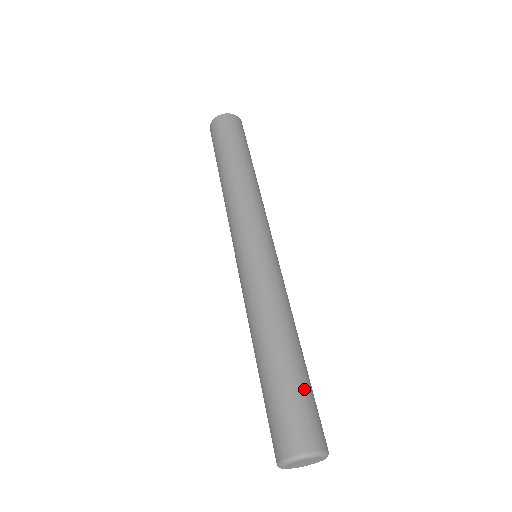
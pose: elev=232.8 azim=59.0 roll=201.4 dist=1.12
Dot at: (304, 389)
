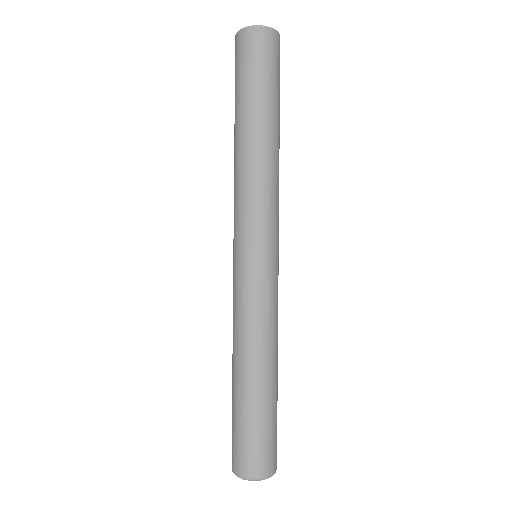
Dot at: (271, 422)
